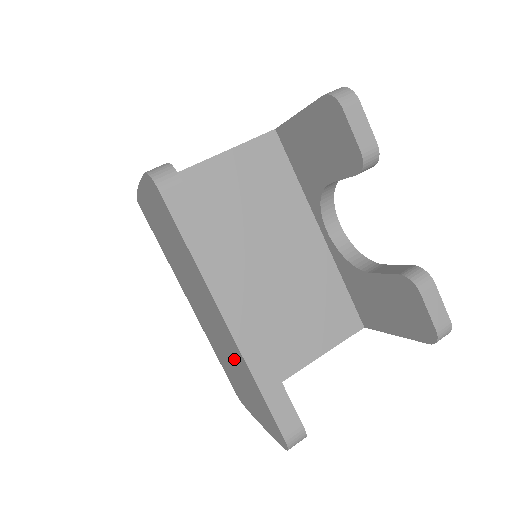
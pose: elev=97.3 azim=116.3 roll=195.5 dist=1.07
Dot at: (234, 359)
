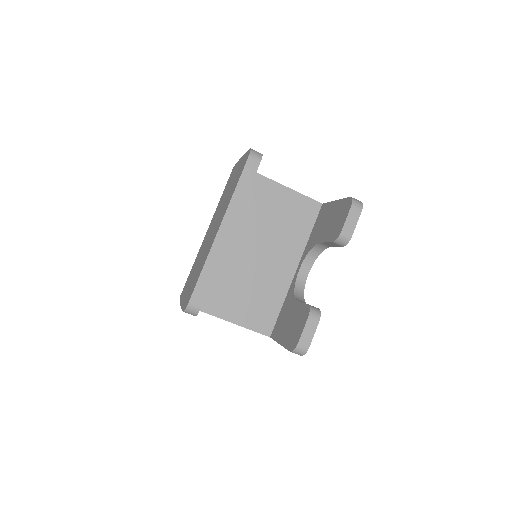
Dot at: (204, 256)
